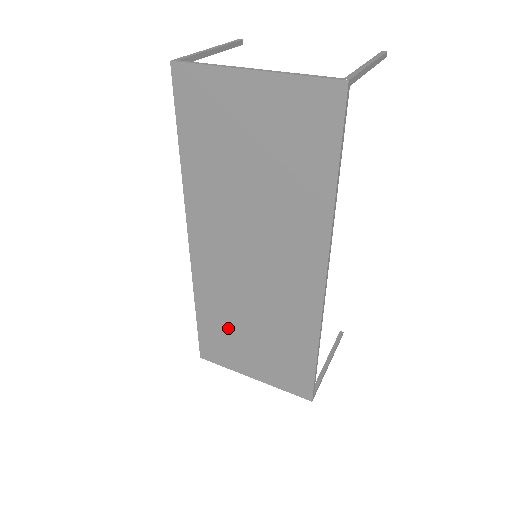
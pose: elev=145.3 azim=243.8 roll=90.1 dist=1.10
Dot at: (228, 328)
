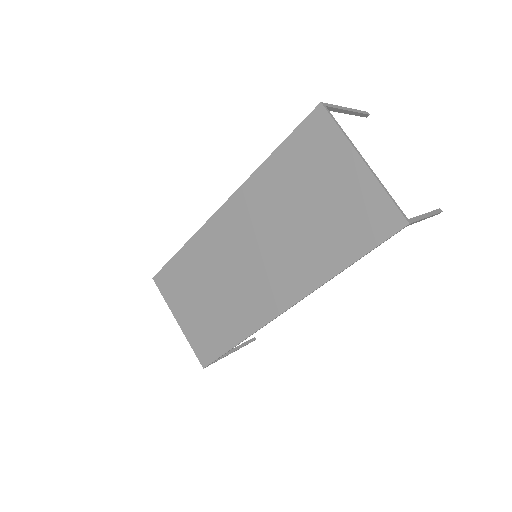
Dot at: (192, 279)
